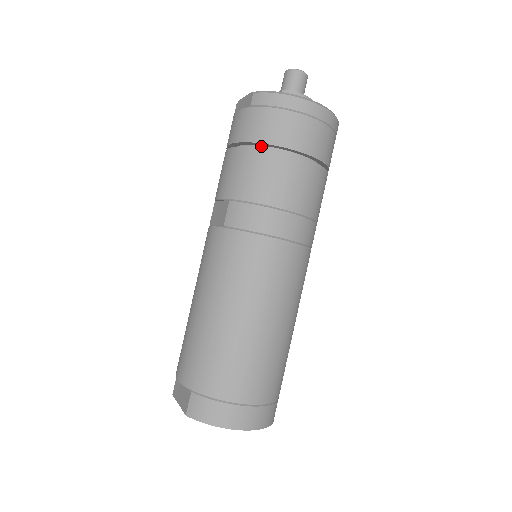
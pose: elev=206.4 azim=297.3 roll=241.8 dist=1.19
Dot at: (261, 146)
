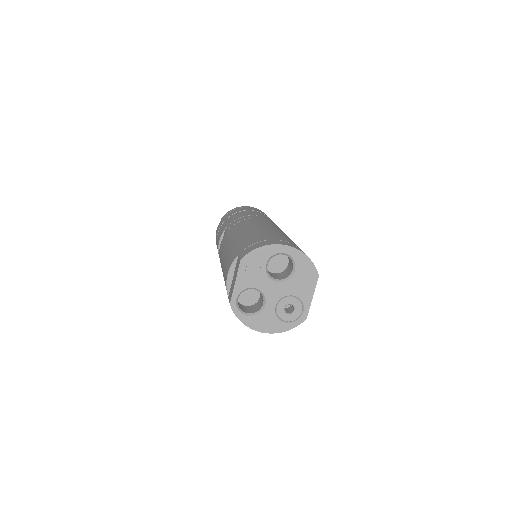
Dot at: occluded
